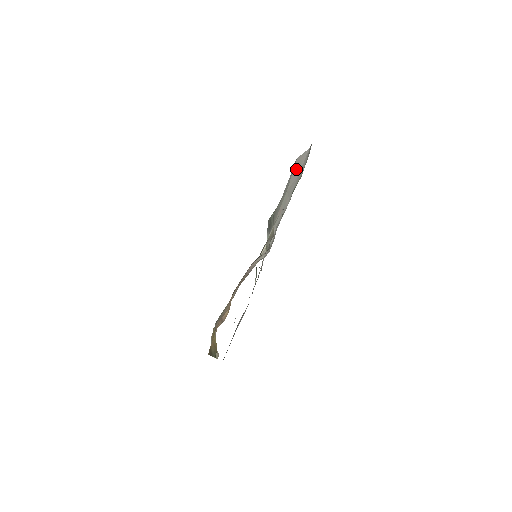
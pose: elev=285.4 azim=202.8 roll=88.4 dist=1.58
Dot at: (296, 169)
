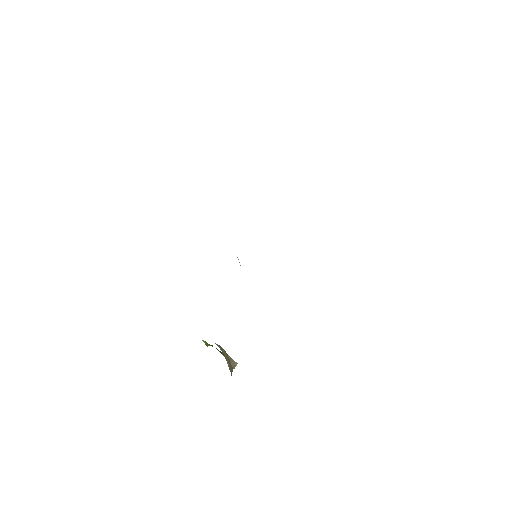
Dot at: occluded
